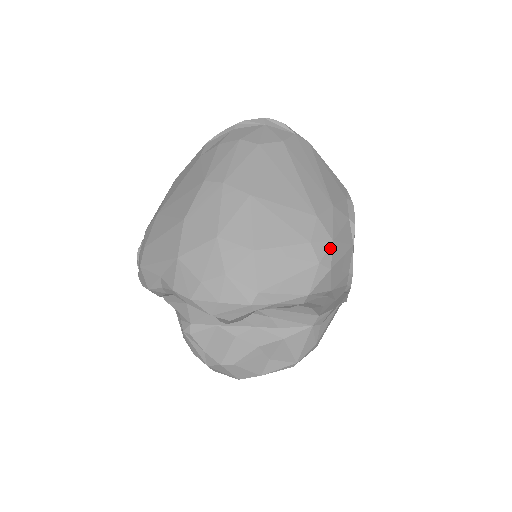
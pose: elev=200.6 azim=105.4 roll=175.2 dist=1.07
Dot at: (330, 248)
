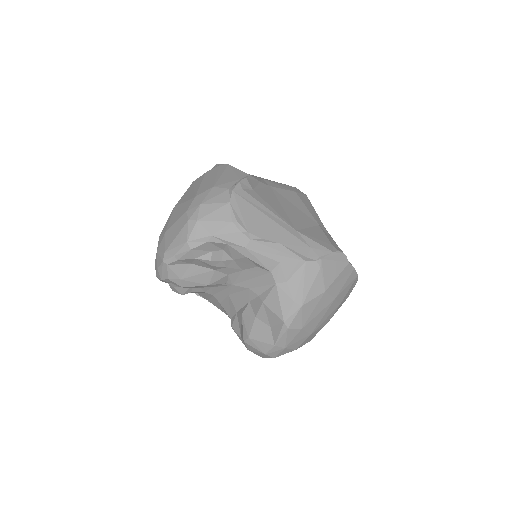
Dot at: (198, 209)
